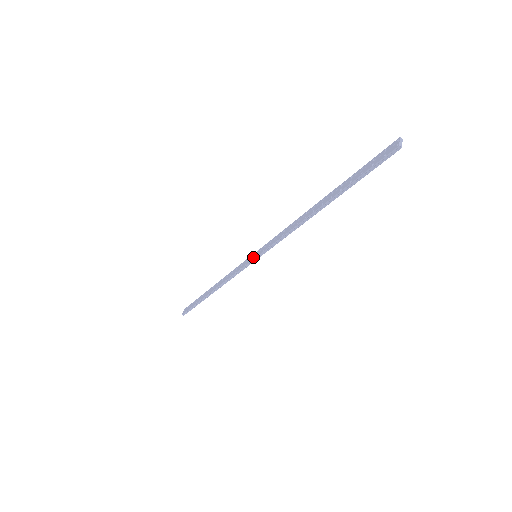
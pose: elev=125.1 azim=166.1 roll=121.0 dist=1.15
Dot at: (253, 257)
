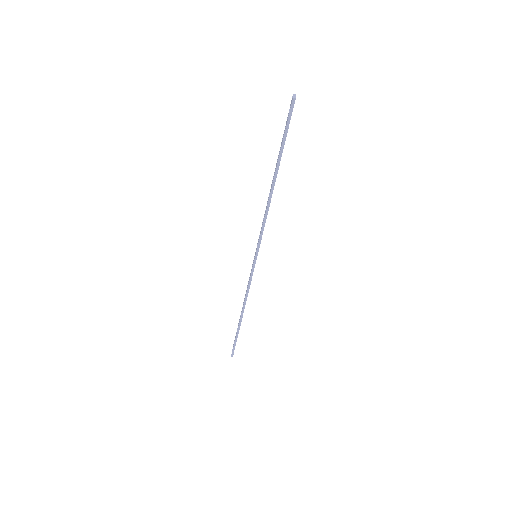
Dot at: (254, 258)
